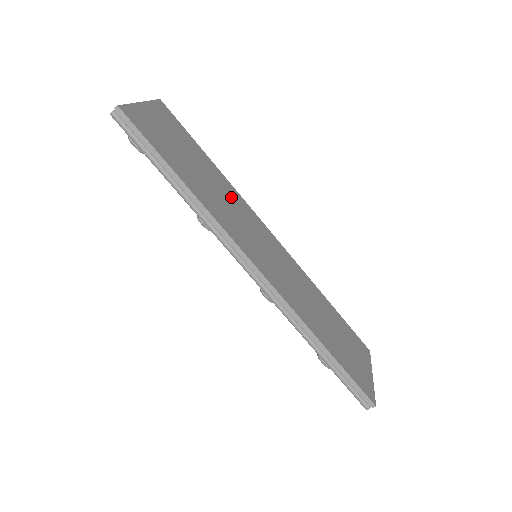
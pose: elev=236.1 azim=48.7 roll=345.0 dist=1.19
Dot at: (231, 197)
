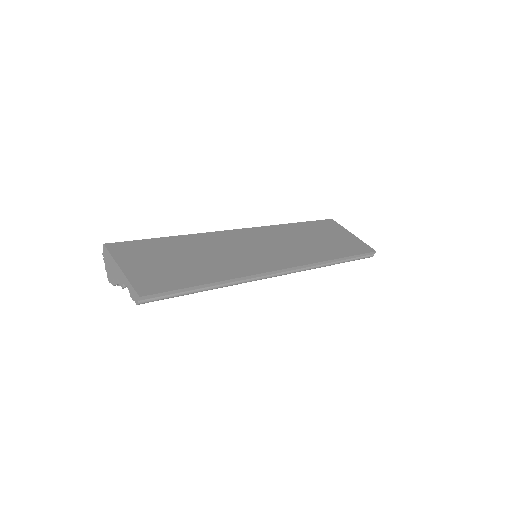
Dot at: (210, 244)
